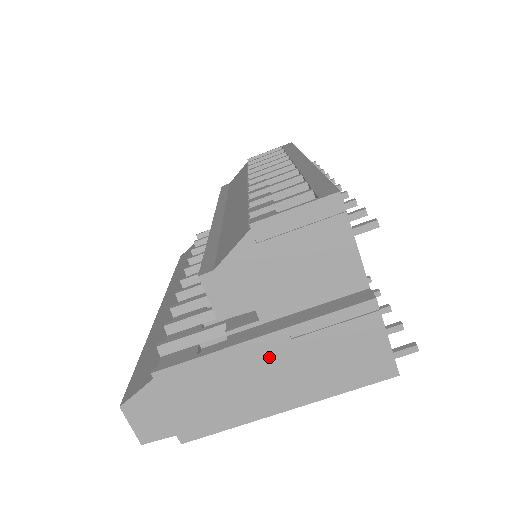
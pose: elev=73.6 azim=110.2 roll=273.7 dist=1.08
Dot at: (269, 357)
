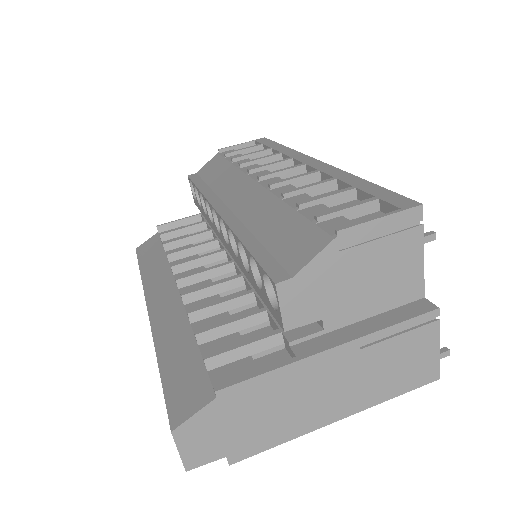
Dot at: (336, 368)
